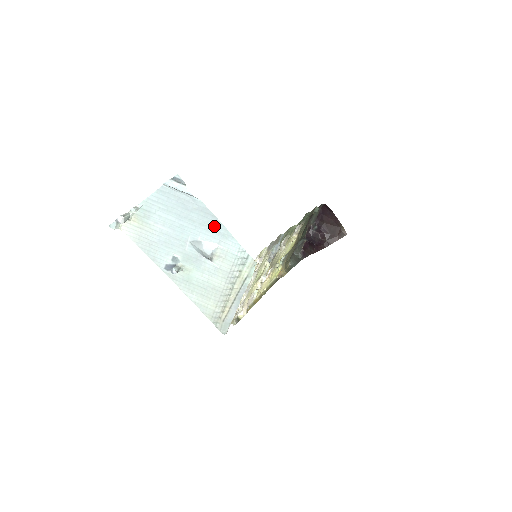
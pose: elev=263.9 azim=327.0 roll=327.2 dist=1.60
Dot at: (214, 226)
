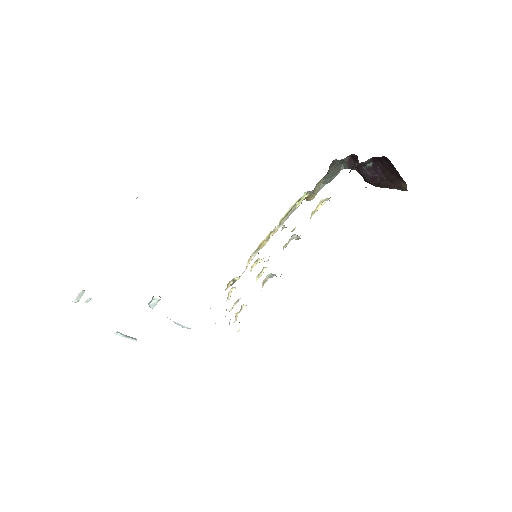
Dot at: occluded
